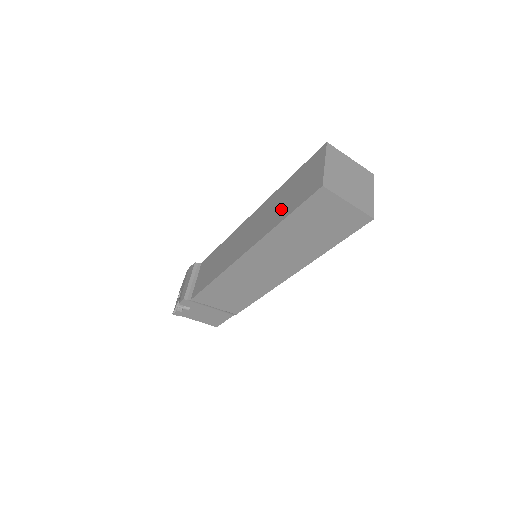
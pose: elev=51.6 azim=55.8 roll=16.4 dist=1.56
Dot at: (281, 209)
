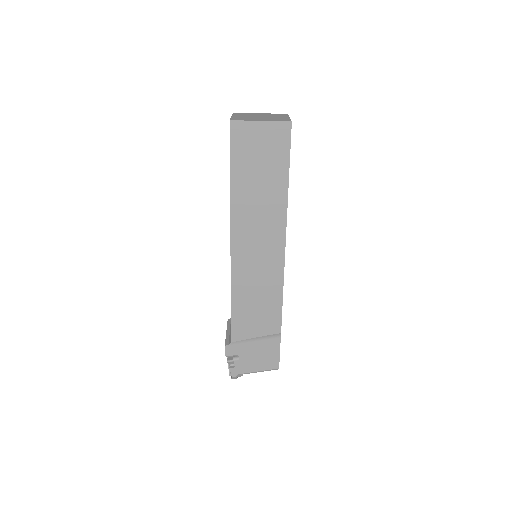
Dot at: occluded
